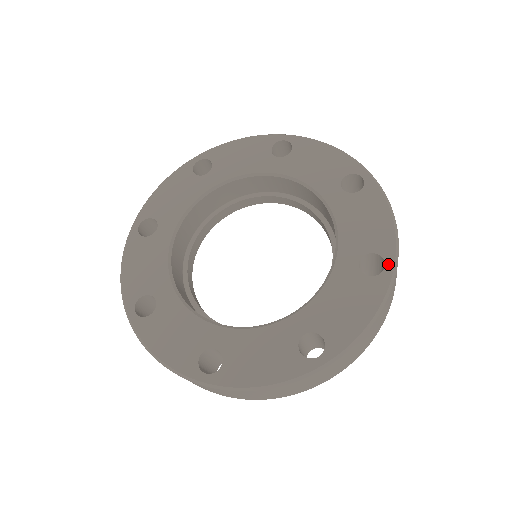
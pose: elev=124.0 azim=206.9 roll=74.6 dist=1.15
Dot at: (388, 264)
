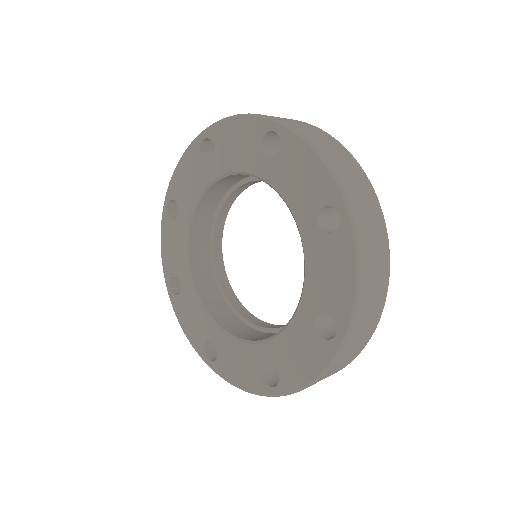
Dot at: (340, 211)
